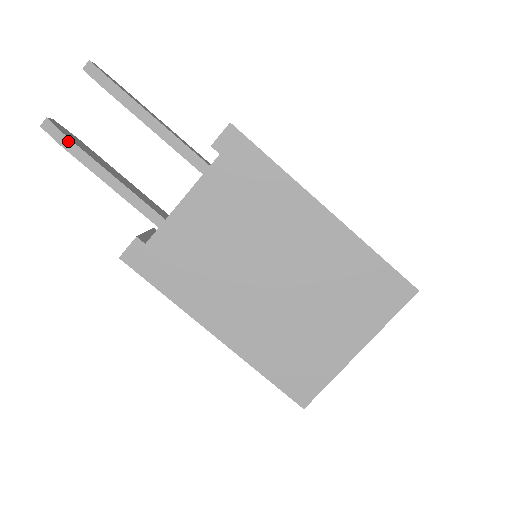
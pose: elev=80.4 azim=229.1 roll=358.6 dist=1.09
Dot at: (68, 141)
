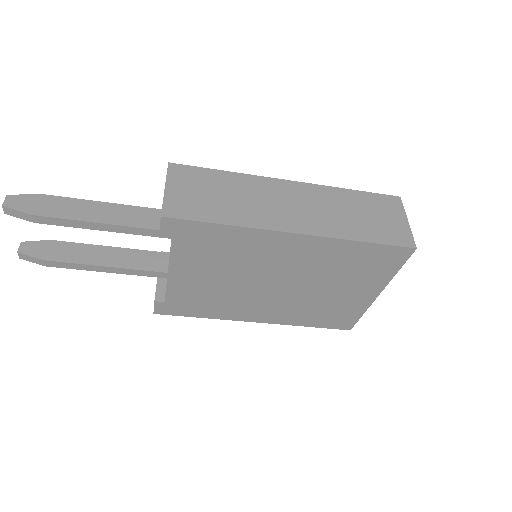
Dot at: (49, 262)
